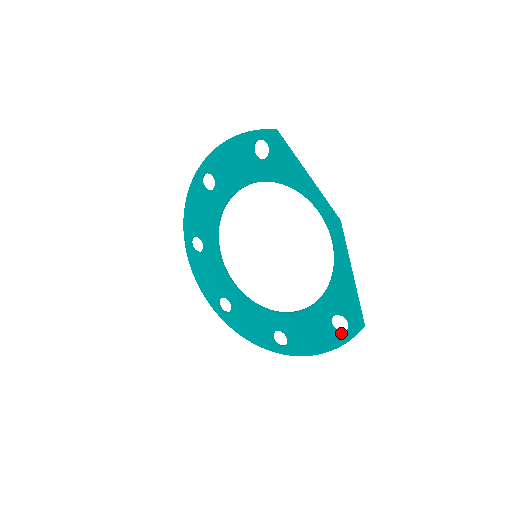
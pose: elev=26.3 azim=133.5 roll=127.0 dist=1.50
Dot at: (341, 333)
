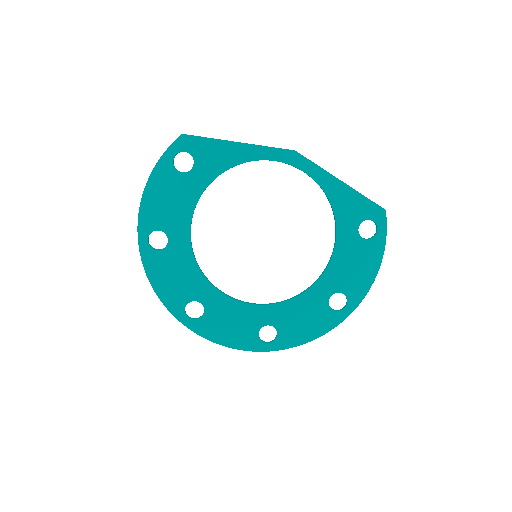
Dot at: (376, 235)
